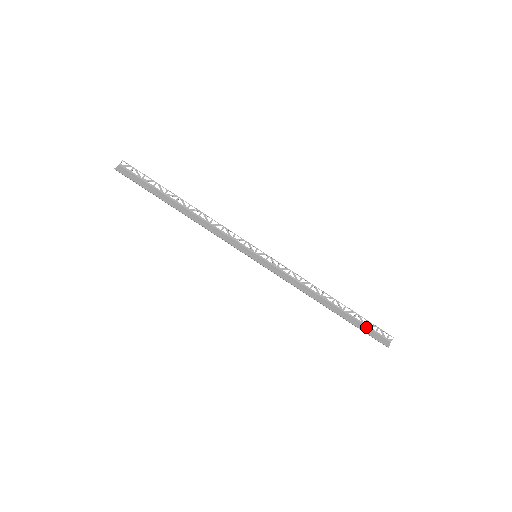
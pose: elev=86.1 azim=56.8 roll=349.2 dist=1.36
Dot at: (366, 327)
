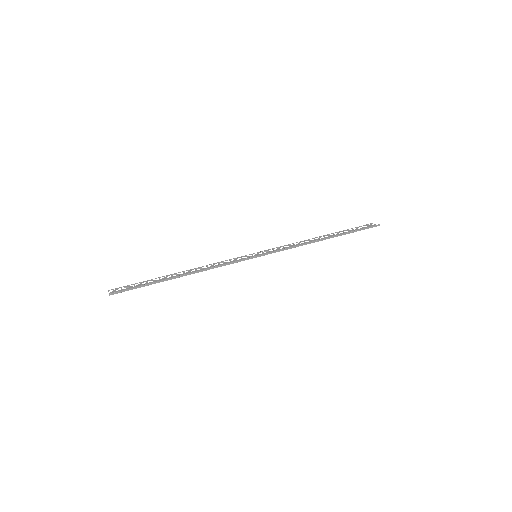
Dot at: occluded
